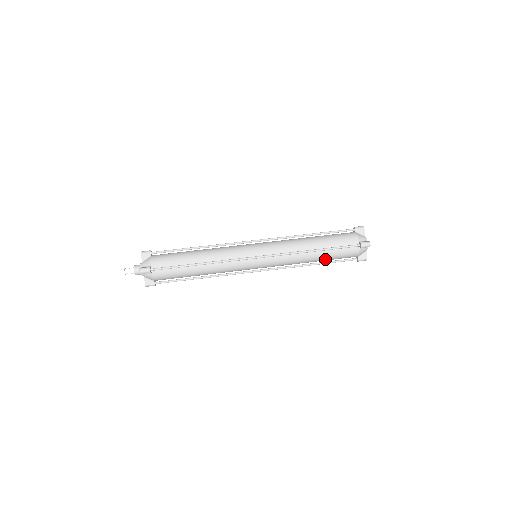
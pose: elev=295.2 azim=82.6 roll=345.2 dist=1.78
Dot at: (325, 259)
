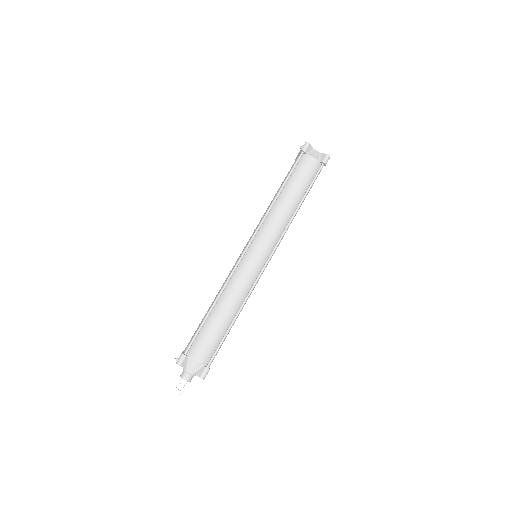
Dot at: occluded
